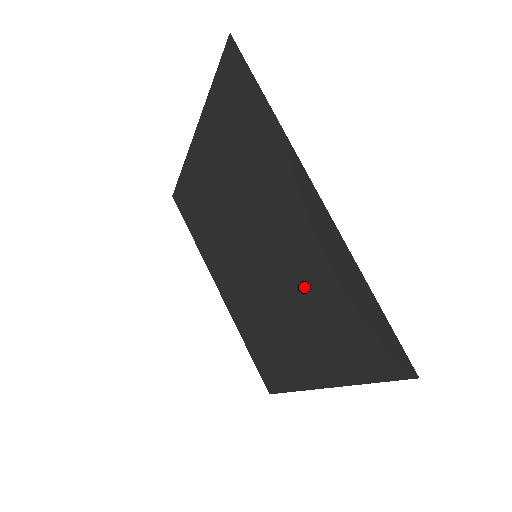
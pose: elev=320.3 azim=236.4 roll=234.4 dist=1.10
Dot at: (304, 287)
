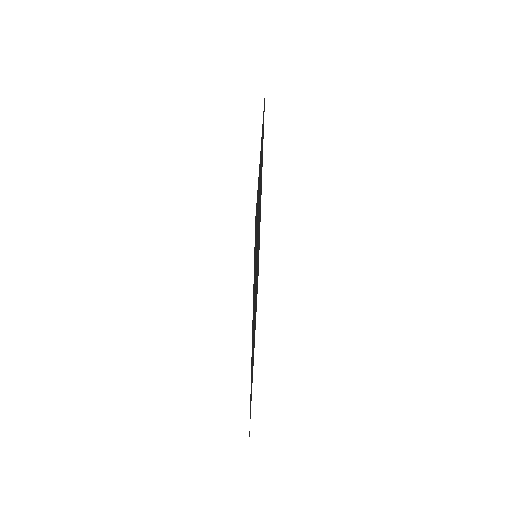
Dot at: occluded
